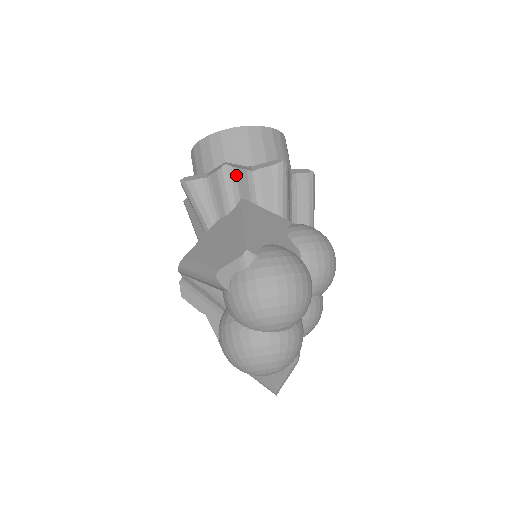
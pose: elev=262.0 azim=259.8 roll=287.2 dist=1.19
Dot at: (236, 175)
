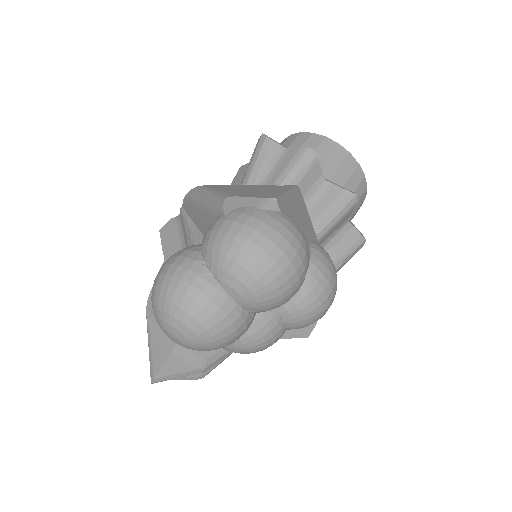
Dot at: (312, 165)
